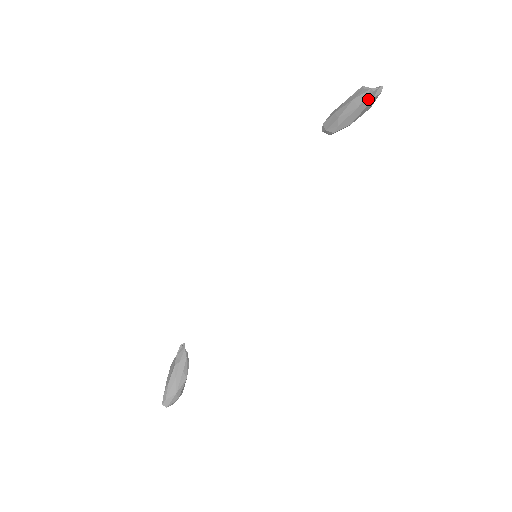
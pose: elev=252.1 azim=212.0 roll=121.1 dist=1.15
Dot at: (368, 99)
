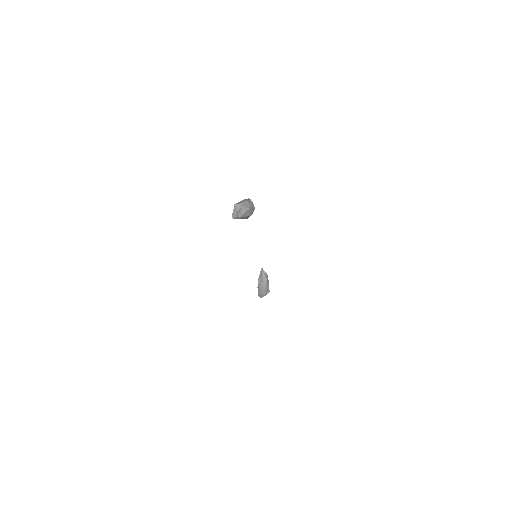
Dot at: (237, 218)
